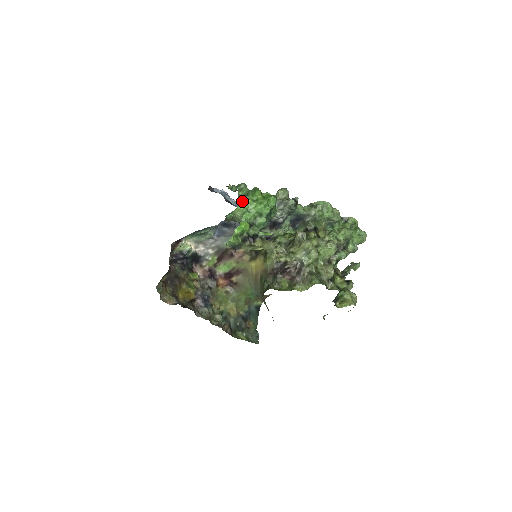
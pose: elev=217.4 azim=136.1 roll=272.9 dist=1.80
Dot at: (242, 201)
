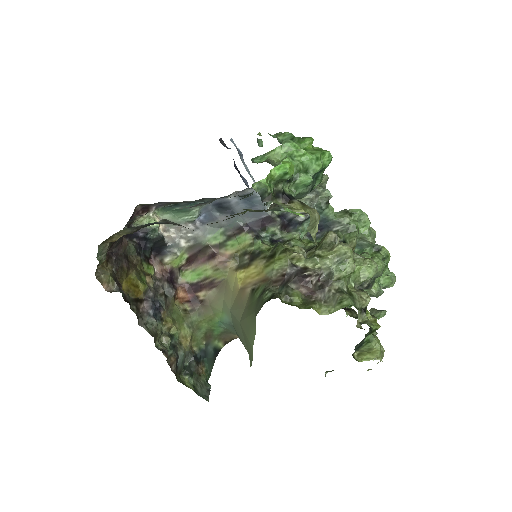
Dot at: (285, 142)
